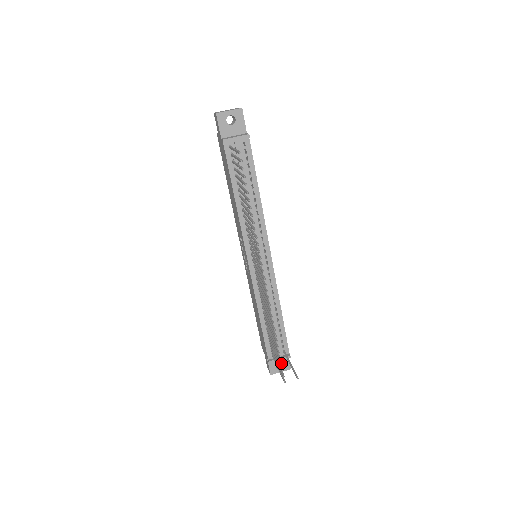
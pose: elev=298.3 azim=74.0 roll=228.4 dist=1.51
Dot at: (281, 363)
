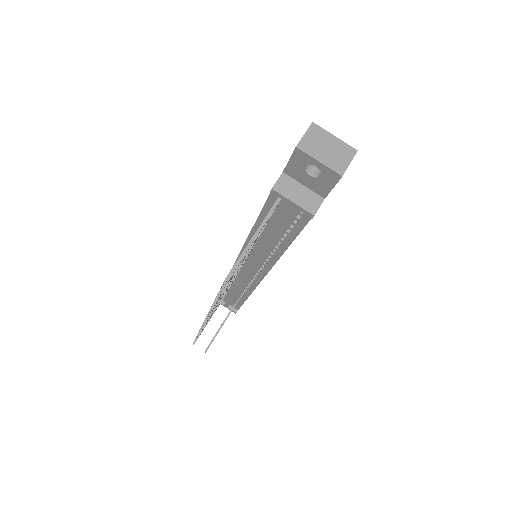
Dot at: occluded
